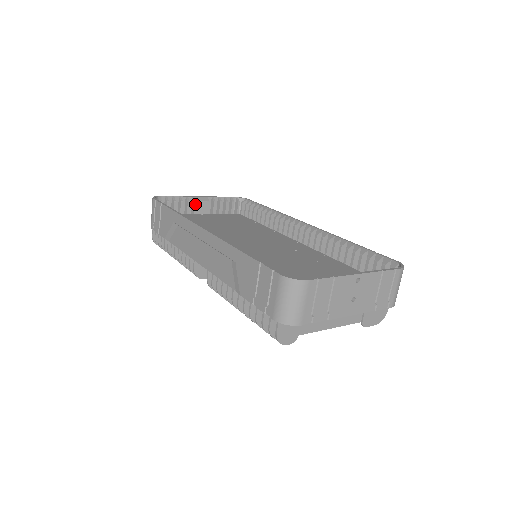
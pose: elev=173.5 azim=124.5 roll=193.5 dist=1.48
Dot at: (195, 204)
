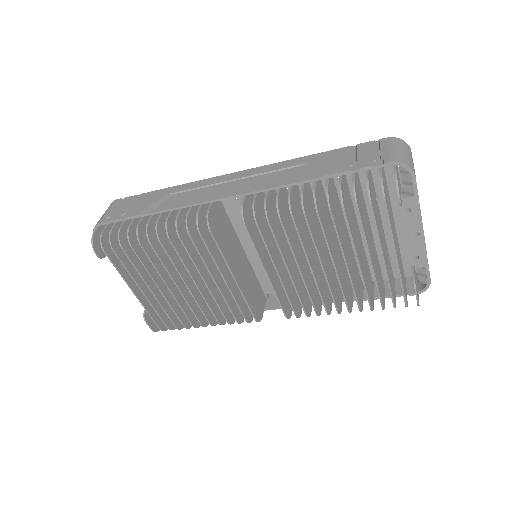
Dot at: occluded
